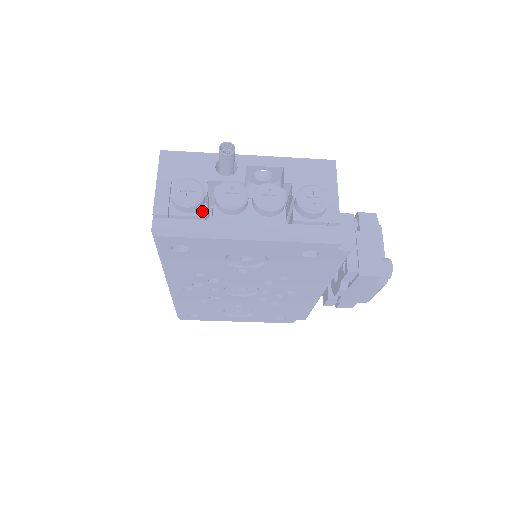
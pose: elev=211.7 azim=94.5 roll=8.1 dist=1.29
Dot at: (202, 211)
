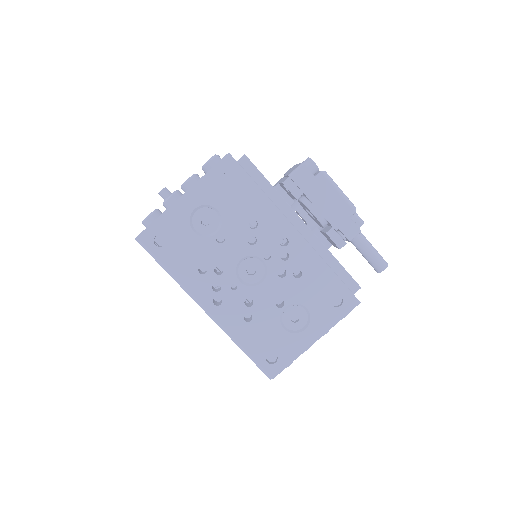
Dot at: occluded
